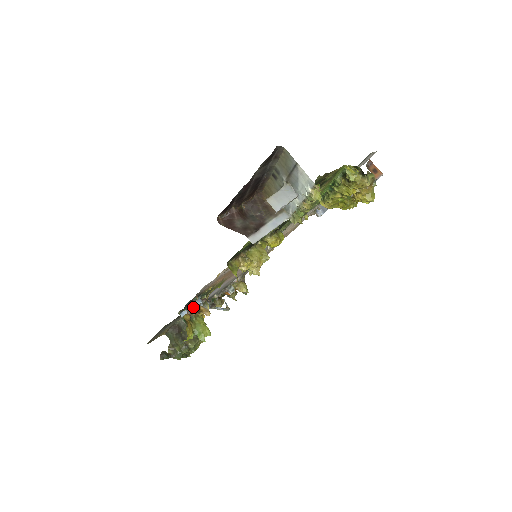
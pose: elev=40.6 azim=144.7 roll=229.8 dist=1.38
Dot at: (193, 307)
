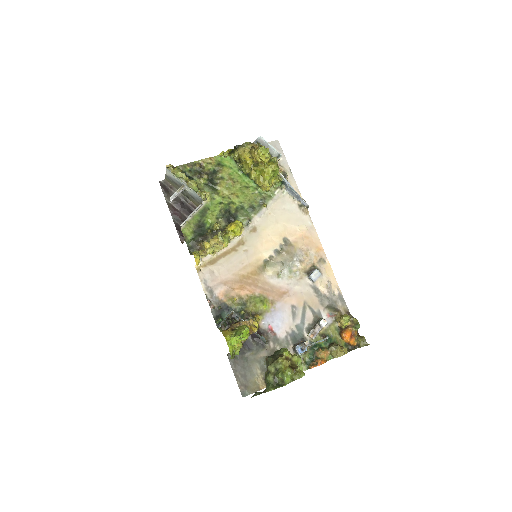
Dot at: (226, 318)
